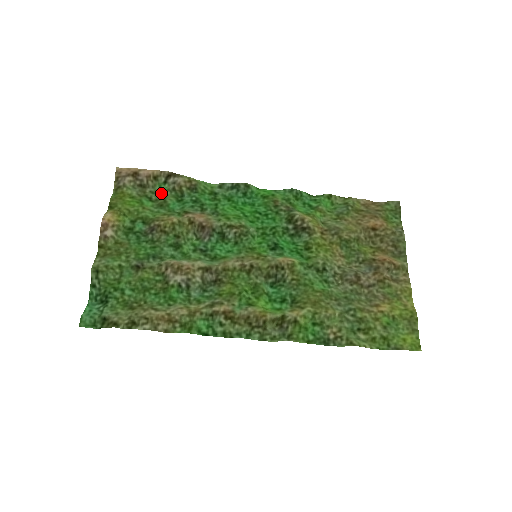
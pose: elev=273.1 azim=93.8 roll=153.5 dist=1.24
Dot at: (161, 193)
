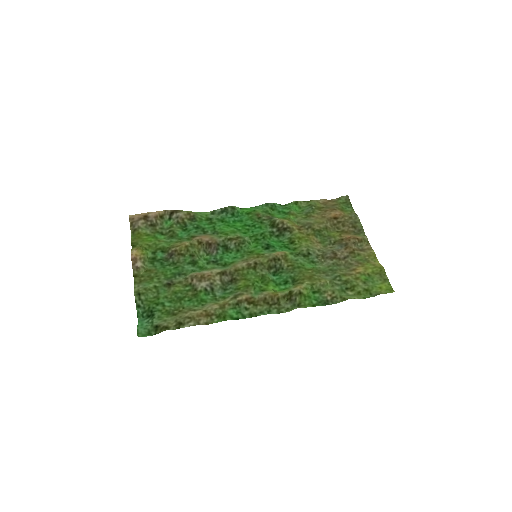
Dot at: (169, 227)
